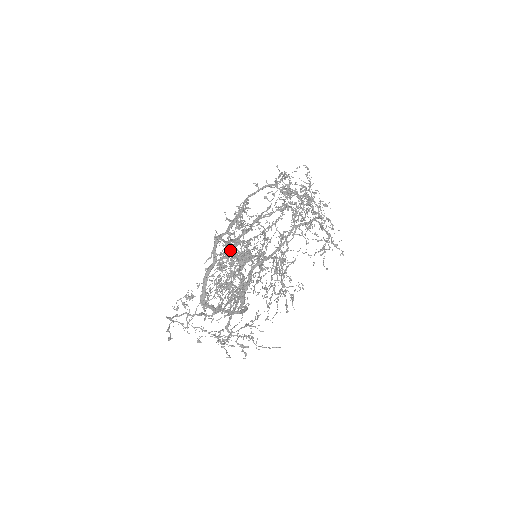
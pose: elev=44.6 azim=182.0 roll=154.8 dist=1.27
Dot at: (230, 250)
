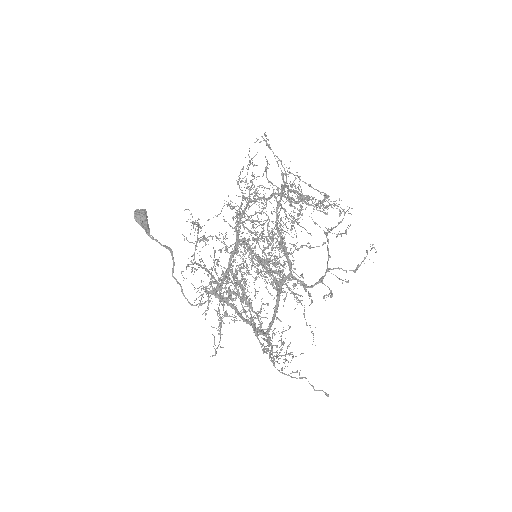
Dot at: occluded
